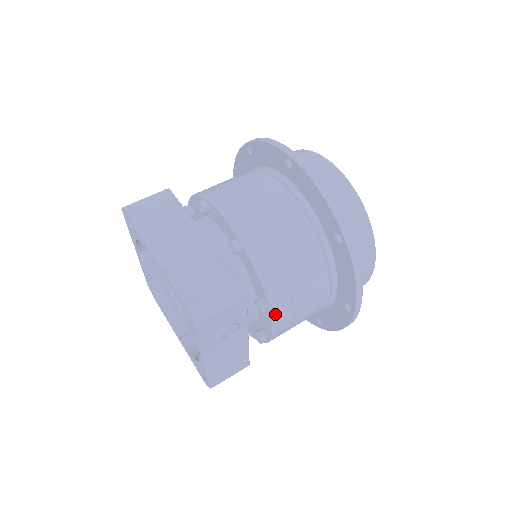
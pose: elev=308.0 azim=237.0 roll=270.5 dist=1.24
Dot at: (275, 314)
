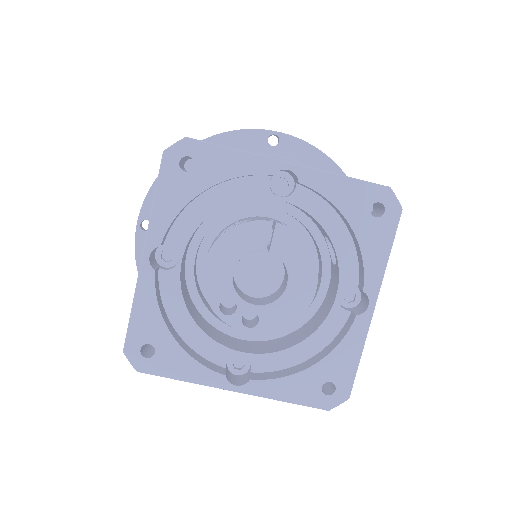
Dot at: occluded
